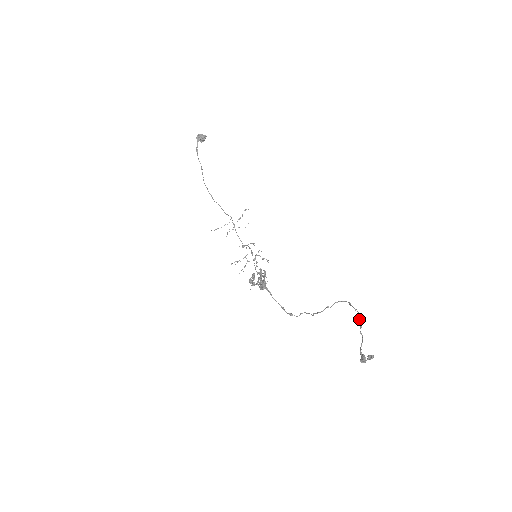
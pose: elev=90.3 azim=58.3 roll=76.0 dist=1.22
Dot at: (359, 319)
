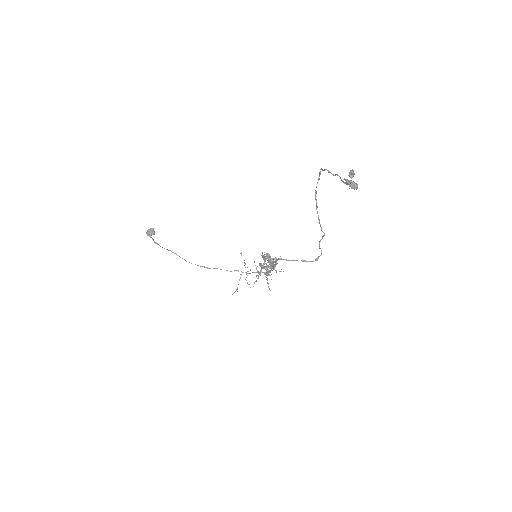
Dot at: (323, 170)
